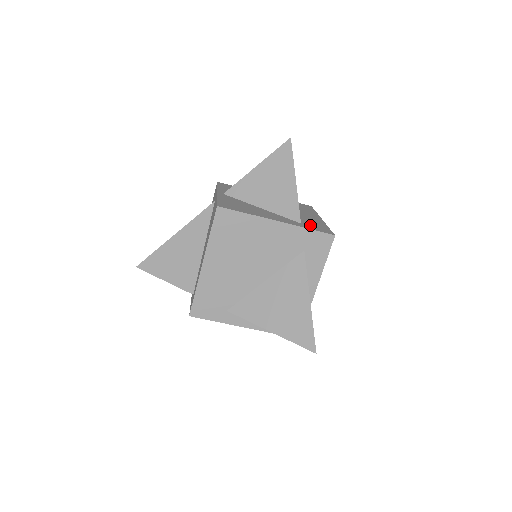
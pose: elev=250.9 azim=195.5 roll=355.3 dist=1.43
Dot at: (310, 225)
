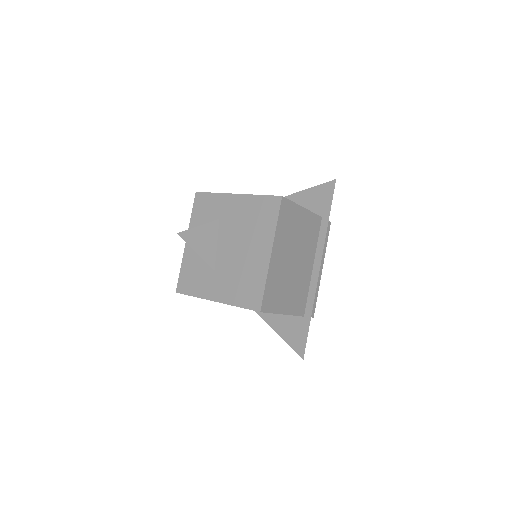
Dot at: (244, 293)
